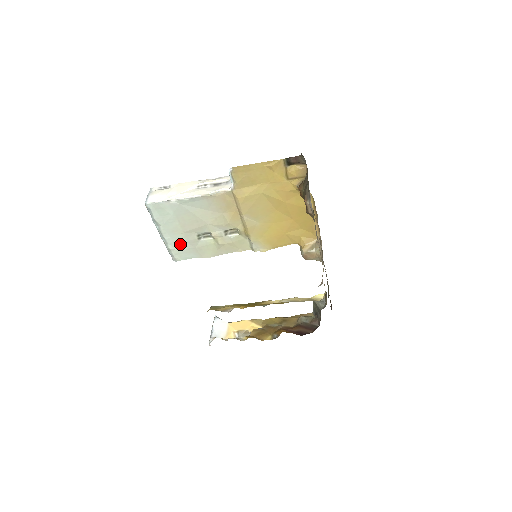
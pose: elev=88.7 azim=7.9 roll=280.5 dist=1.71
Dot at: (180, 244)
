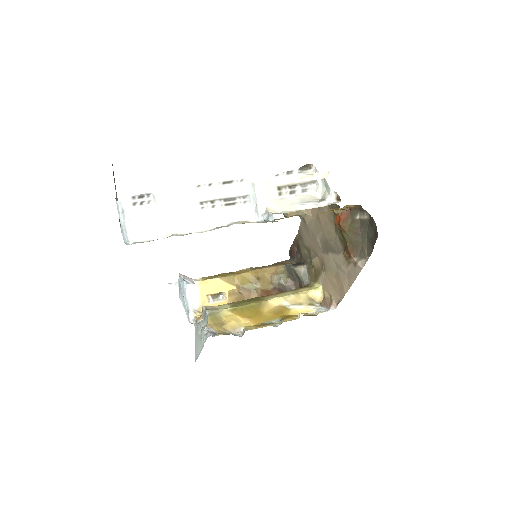
Dot at: occluded
